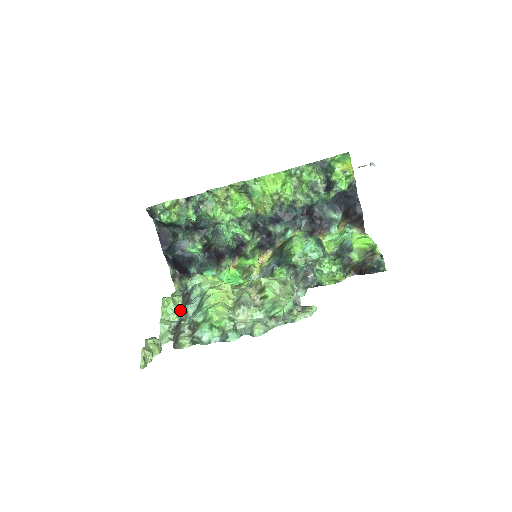
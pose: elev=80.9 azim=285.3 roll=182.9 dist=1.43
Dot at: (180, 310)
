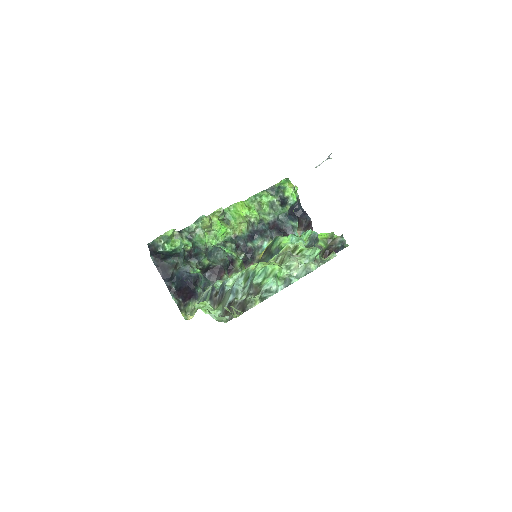
Dot at: (215, 309)
